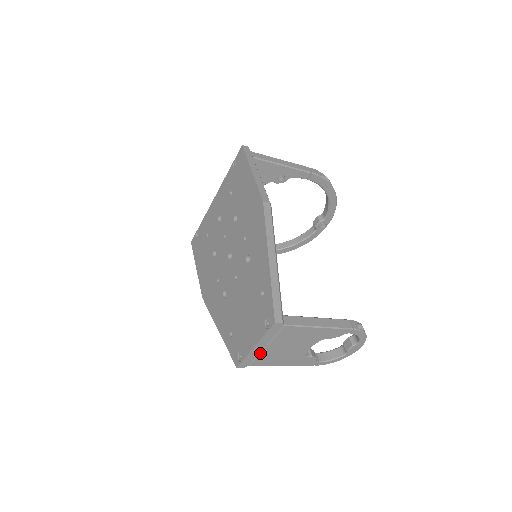
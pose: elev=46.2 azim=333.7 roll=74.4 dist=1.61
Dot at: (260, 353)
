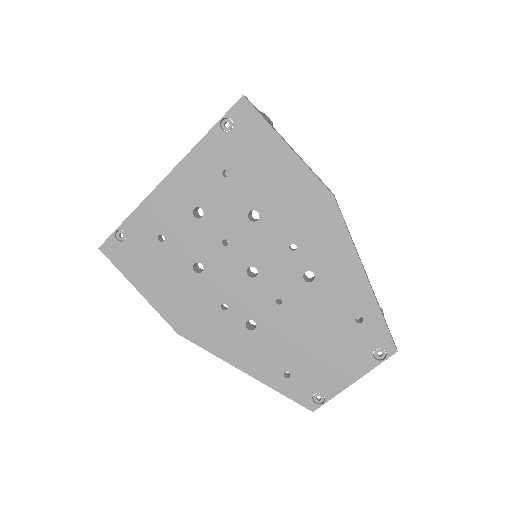
Dot at: occluded
